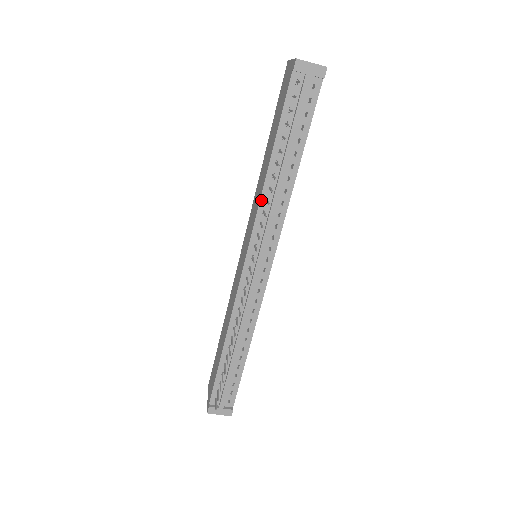
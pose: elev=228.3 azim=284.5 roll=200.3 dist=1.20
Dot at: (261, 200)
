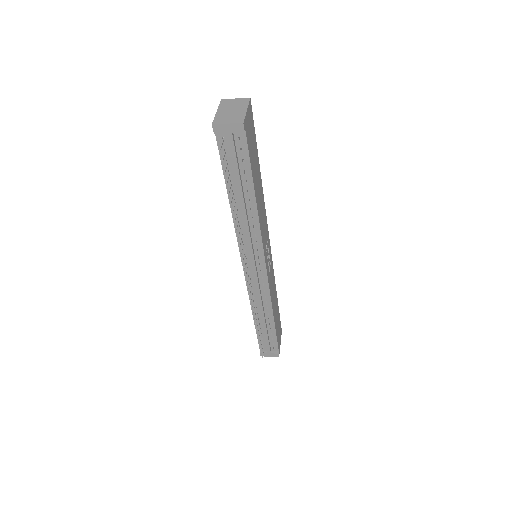
Dot at: occluded
